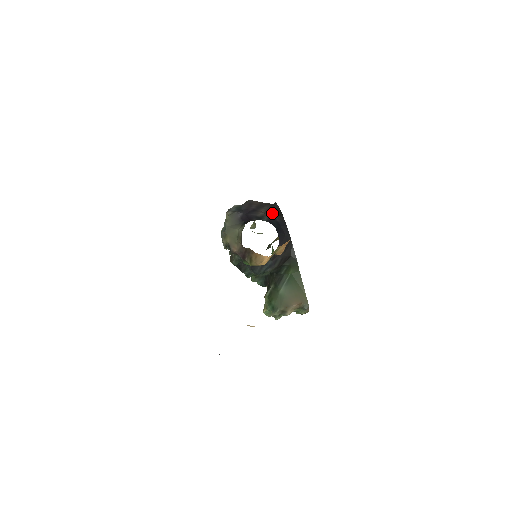
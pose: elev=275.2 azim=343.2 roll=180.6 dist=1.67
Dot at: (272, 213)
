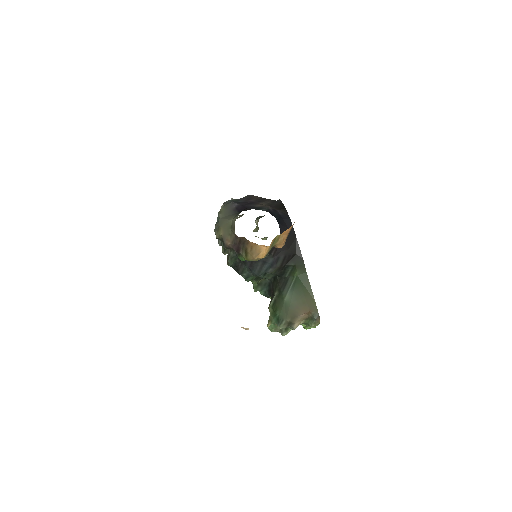
Dot at: (274, 207)
